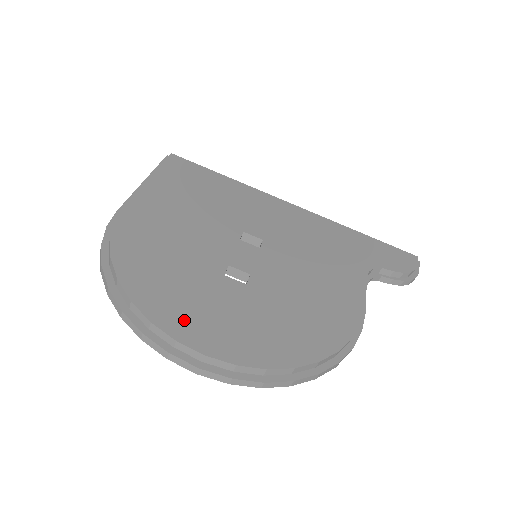
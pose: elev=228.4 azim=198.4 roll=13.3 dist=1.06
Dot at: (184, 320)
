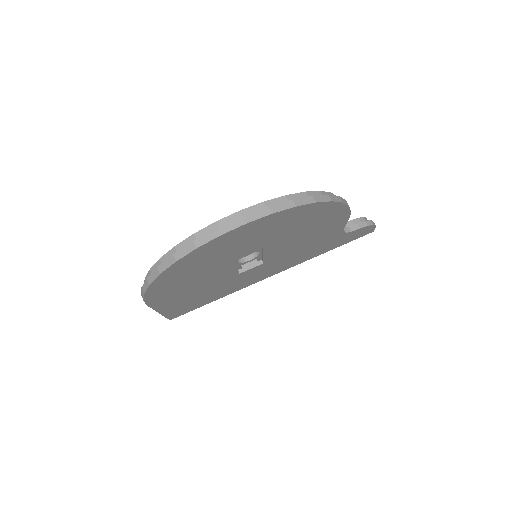
Dot at: occluded
